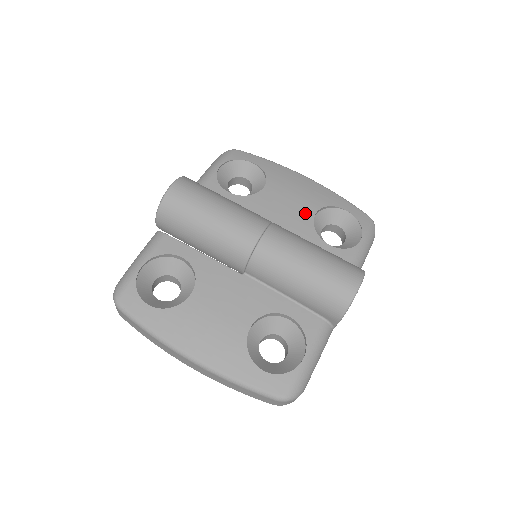
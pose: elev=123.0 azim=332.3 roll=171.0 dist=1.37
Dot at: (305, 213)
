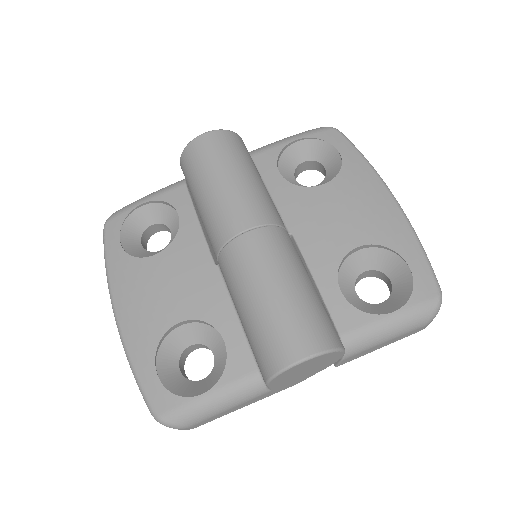
Dot at: (345, 239)
